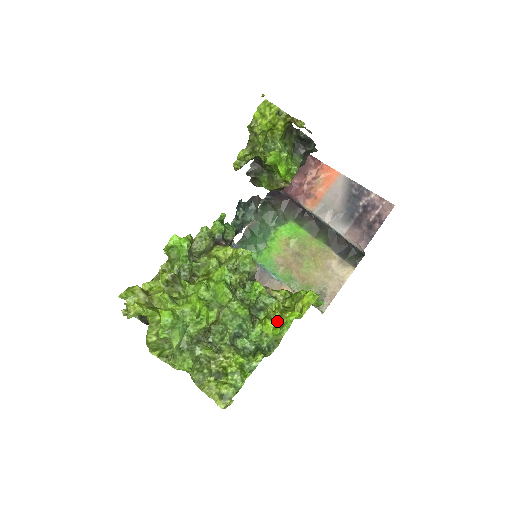
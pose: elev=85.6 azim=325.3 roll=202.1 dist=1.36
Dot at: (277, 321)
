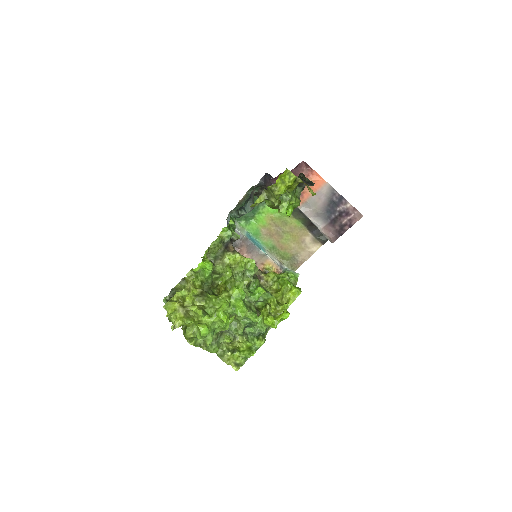
Dot at: (275, 320)
